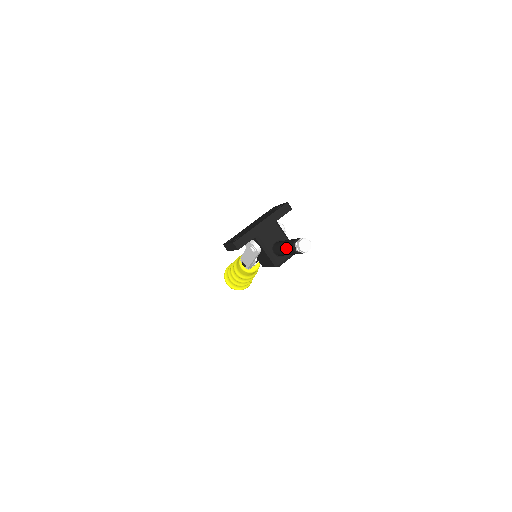
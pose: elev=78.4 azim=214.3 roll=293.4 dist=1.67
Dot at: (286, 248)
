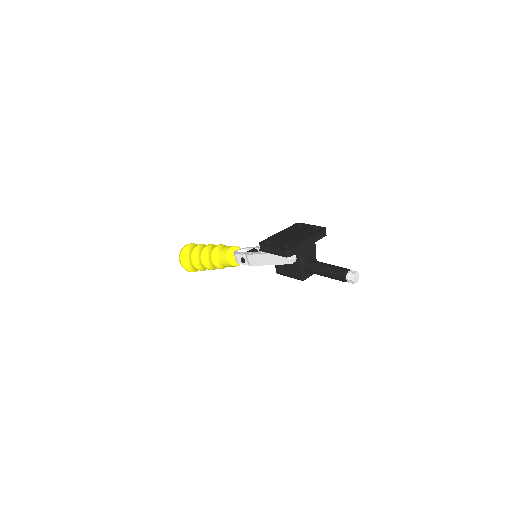
Dot at: (331, 272)
